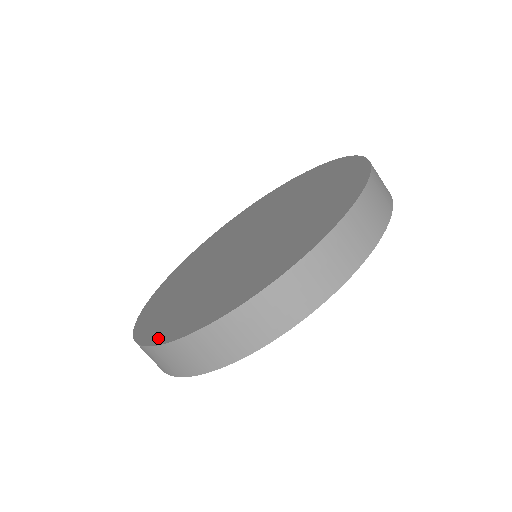
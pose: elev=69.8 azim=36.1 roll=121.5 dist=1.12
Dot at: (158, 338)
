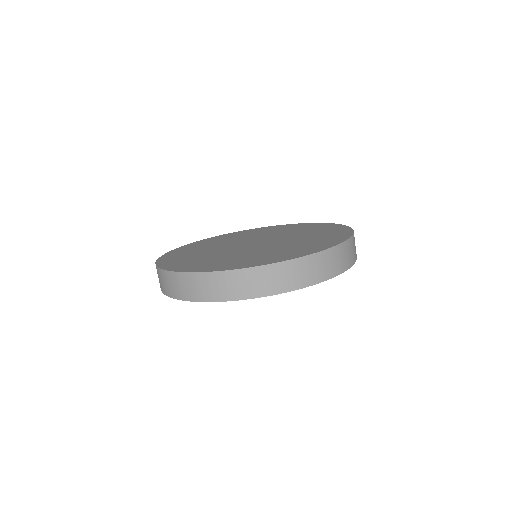
Dot at: (172, 268)
